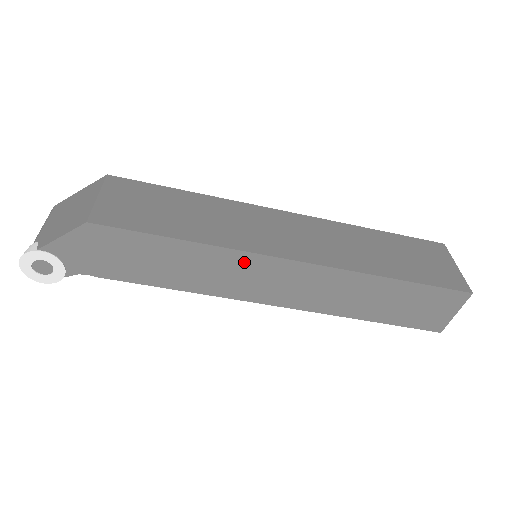
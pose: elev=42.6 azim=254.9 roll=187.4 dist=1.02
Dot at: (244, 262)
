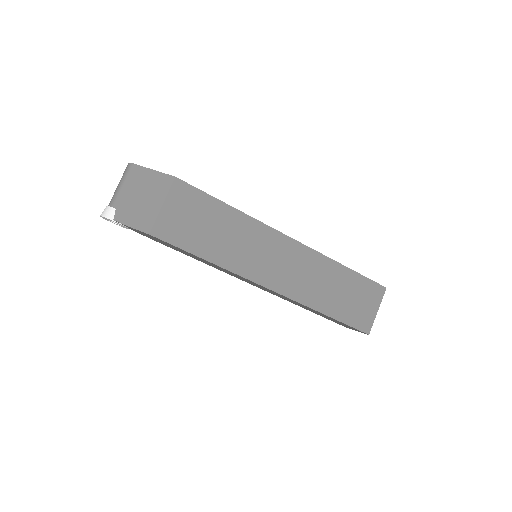
Dot at: (241, 277)
